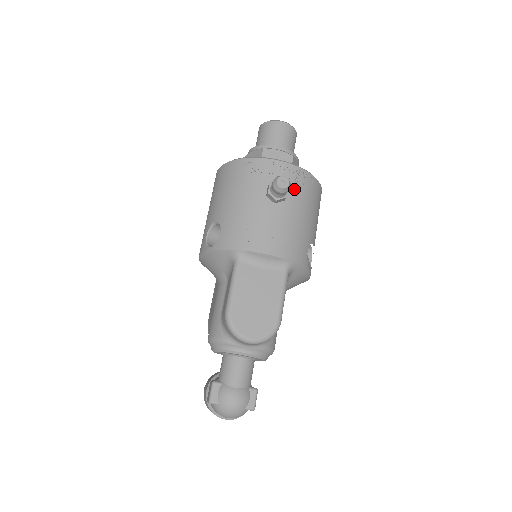
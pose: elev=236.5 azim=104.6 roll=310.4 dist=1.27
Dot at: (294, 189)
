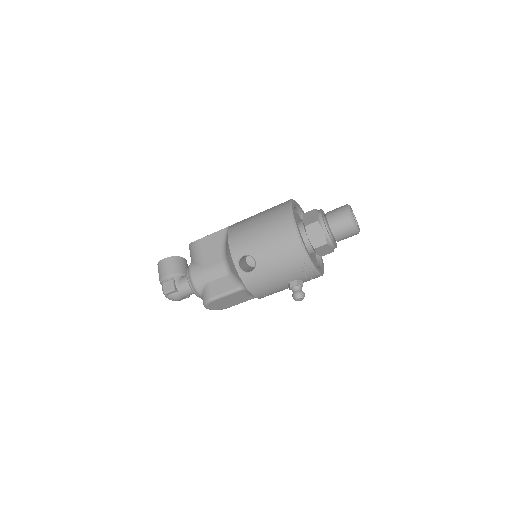
Dot at: occluded
